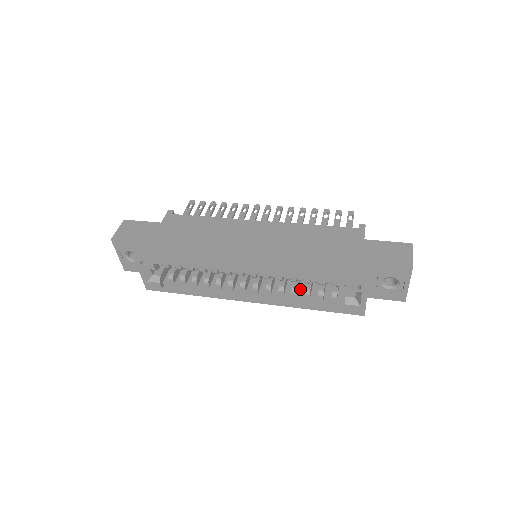
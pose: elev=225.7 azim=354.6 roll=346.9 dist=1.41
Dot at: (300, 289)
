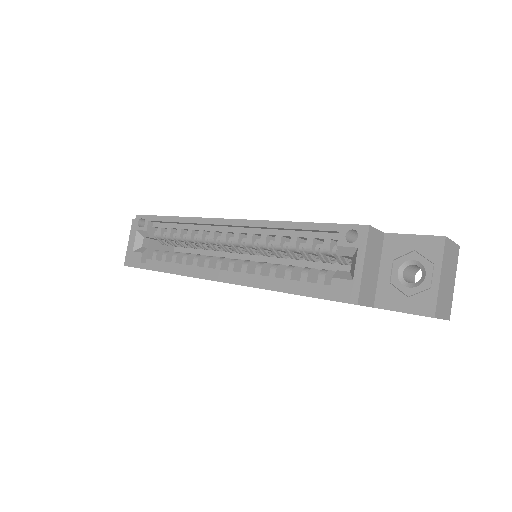
Dot at: occluded
